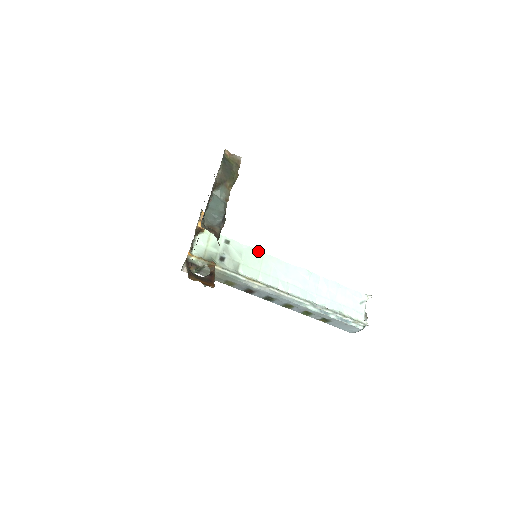
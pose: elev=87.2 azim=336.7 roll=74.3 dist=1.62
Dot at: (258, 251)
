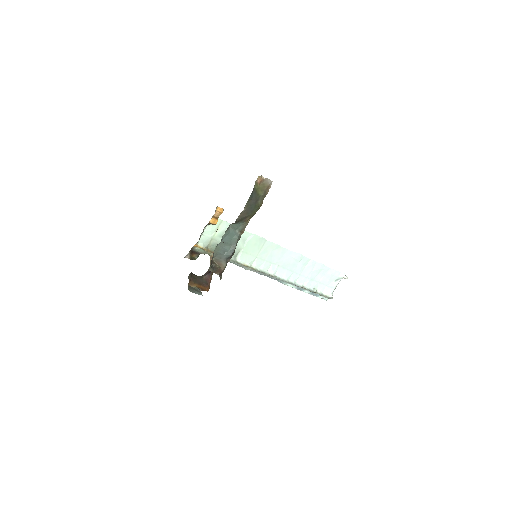
Dot at: (261, 238)
